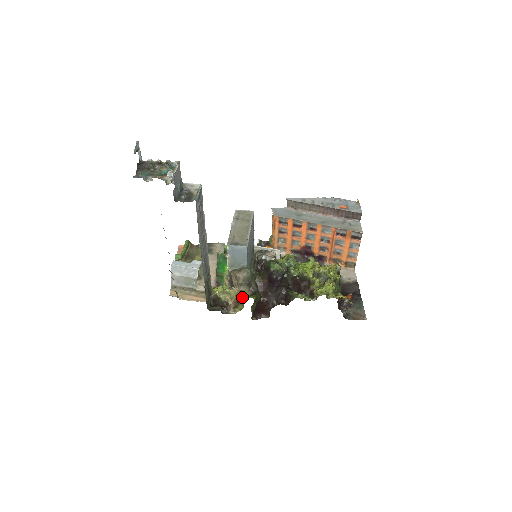
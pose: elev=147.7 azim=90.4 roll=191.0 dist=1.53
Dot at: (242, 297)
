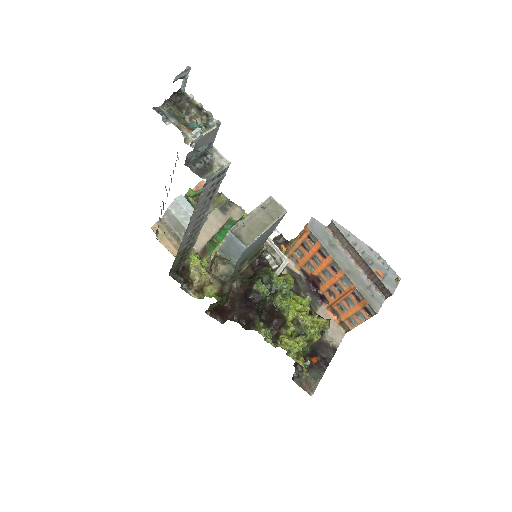
Dot at: (208, 289)
